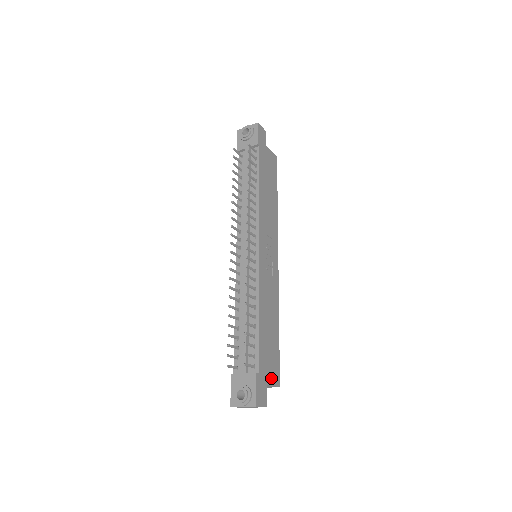
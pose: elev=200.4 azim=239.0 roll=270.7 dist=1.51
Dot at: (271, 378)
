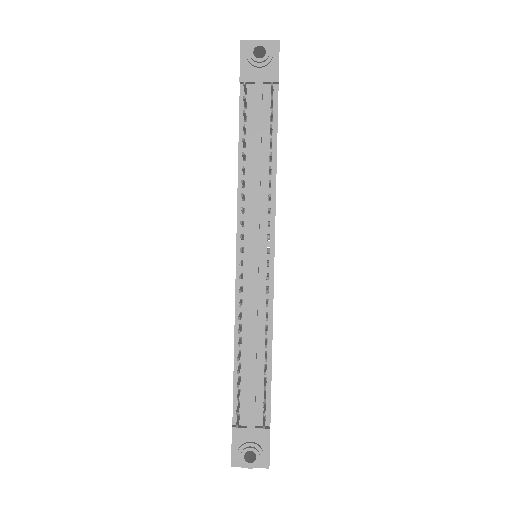
Dot at: occluded
